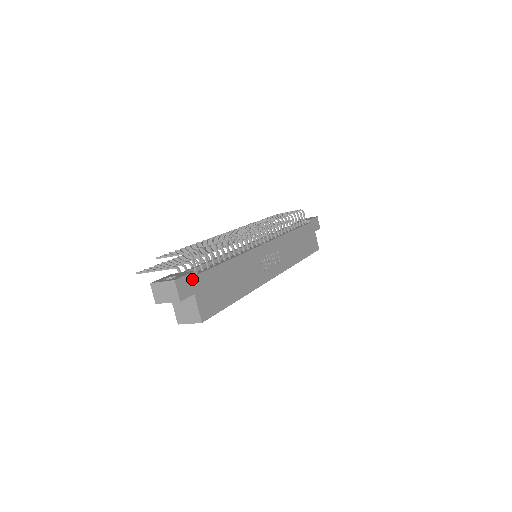
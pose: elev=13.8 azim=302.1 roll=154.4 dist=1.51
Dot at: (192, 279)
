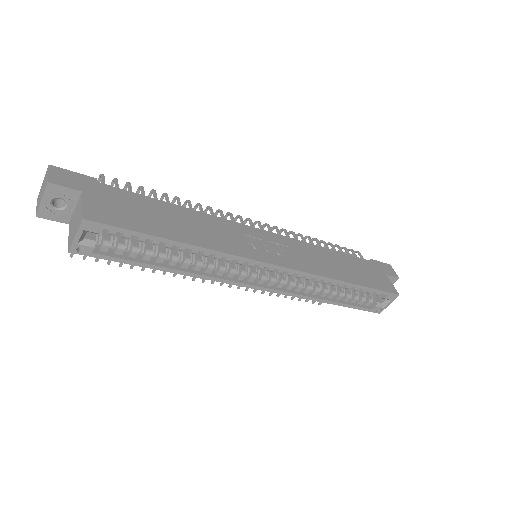
Dot at: (85, 180)
